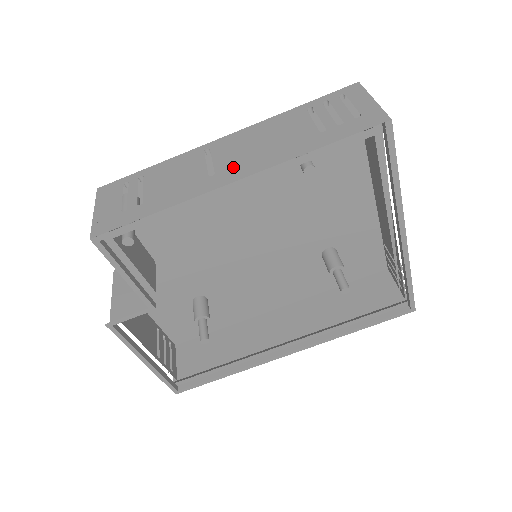
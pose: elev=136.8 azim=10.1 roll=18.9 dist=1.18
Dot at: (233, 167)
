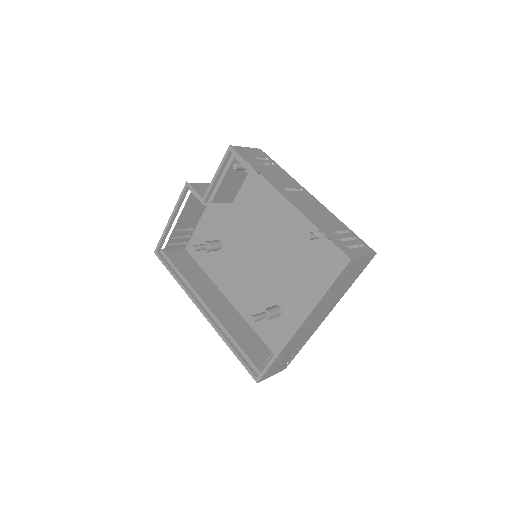
Dot at: (294, 197)
